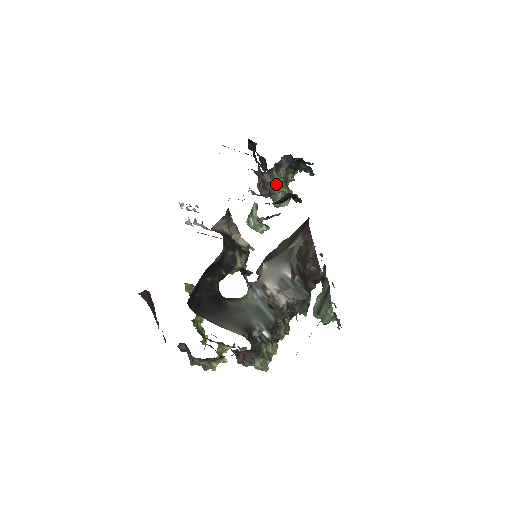
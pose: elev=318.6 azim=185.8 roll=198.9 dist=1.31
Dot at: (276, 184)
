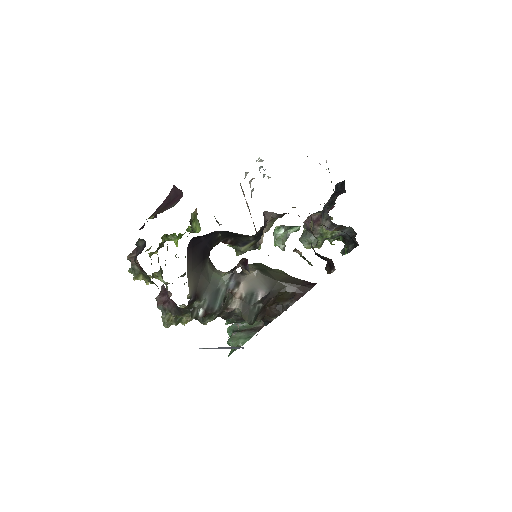
Dot at: (323, 233)
